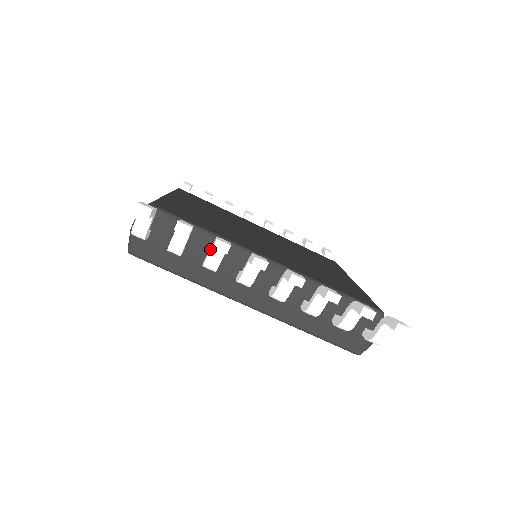
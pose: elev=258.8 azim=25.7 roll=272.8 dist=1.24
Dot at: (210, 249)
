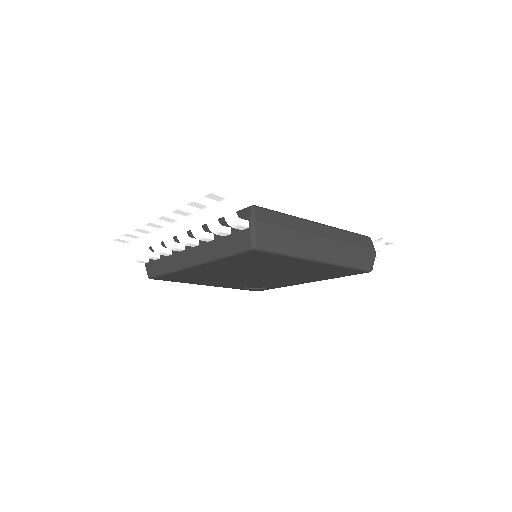
Dot at: (152, 240)
